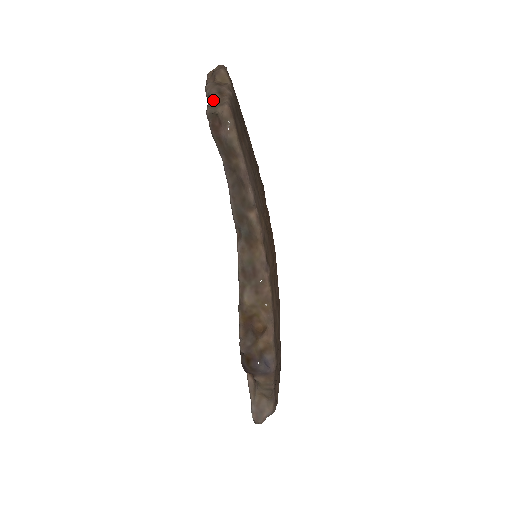
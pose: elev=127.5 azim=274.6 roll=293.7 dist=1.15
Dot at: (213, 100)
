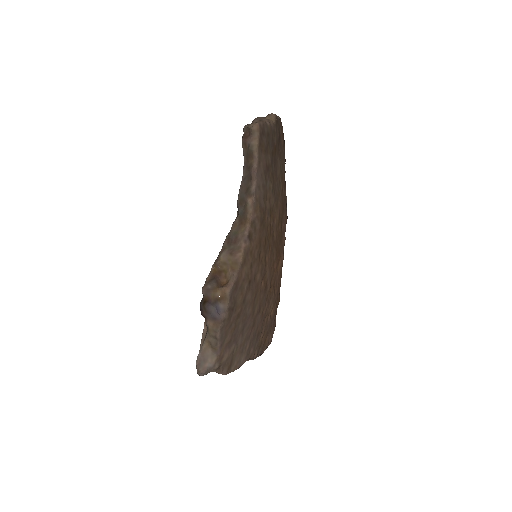
Dot at: occluded
